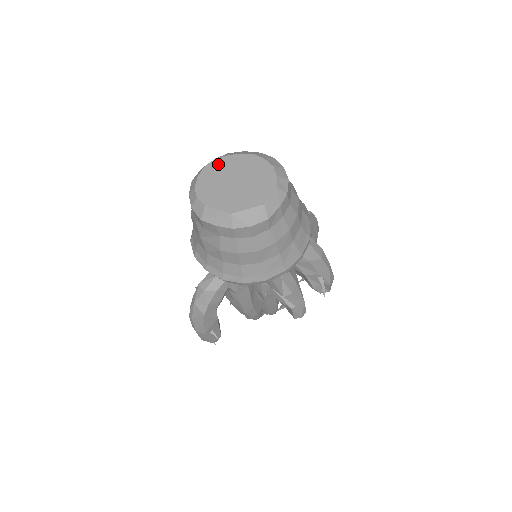
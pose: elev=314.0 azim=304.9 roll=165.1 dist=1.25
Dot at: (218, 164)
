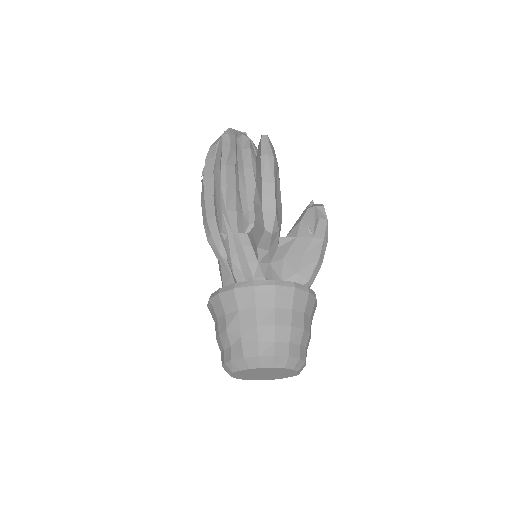
Dot at: (239, 374)
